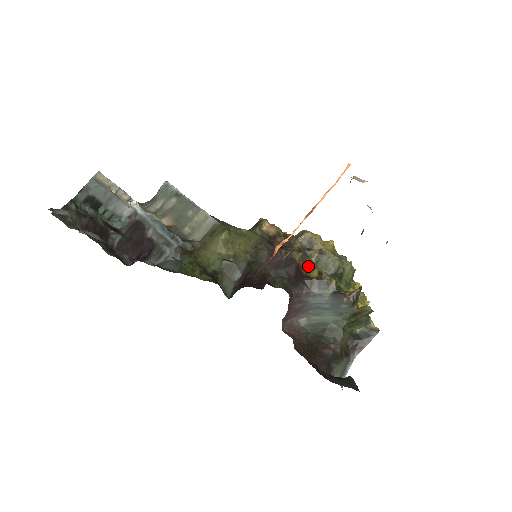
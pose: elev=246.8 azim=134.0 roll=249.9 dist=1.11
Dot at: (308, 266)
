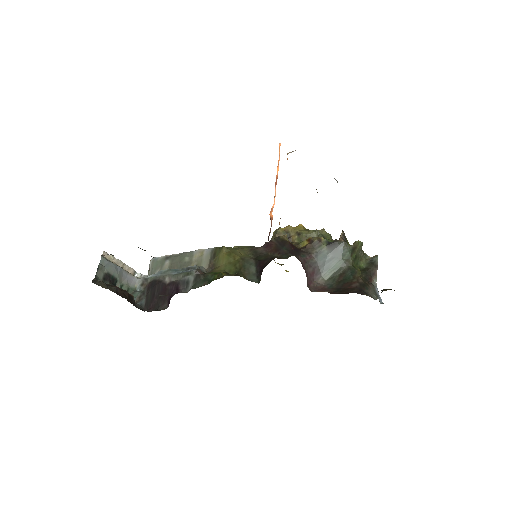
Dot at: (297, 244)
